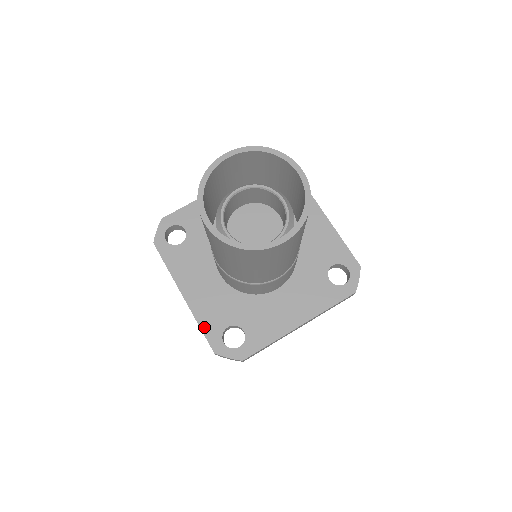
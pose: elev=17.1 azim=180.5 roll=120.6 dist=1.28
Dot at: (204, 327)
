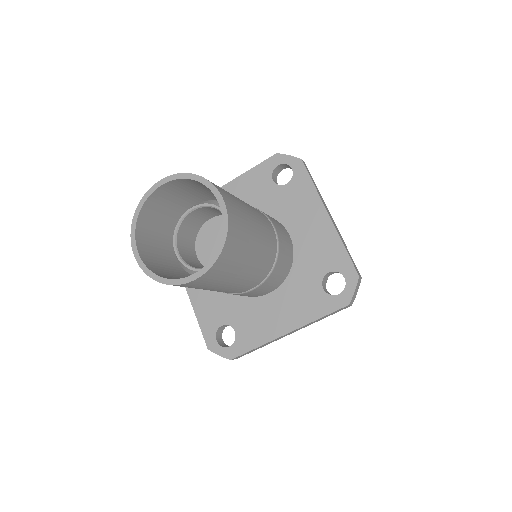
Dot at: (201, 323)
